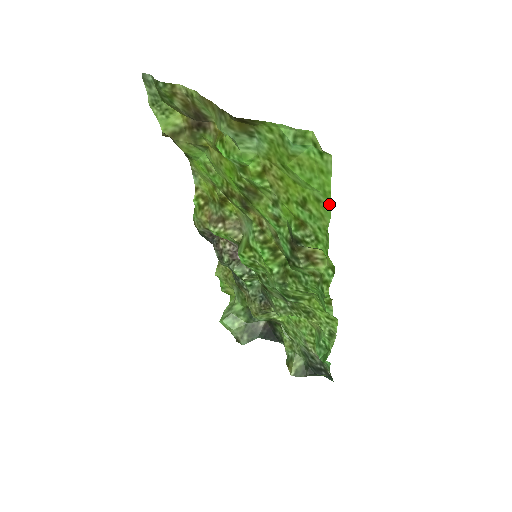
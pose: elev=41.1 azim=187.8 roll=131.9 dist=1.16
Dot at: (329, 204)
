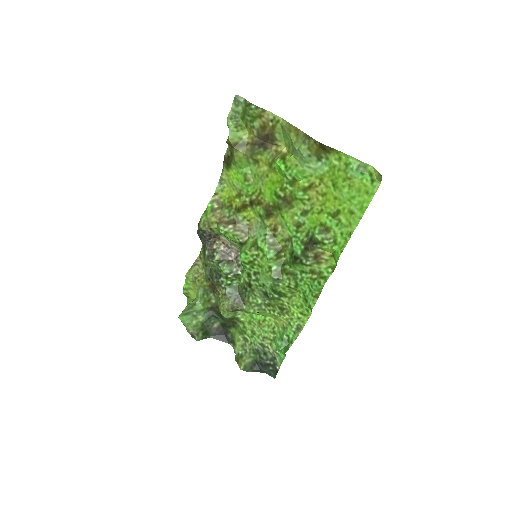
Dot at: (361, 216)
